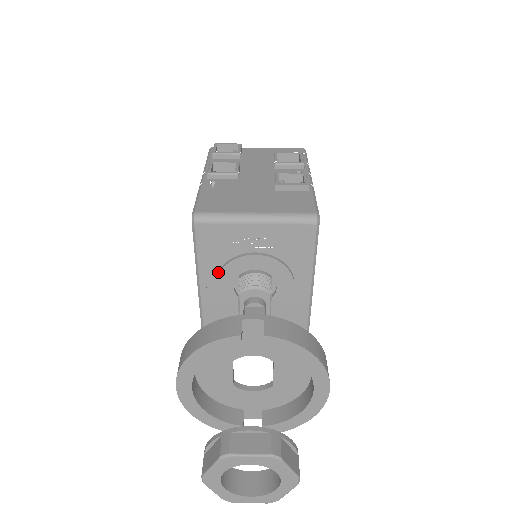
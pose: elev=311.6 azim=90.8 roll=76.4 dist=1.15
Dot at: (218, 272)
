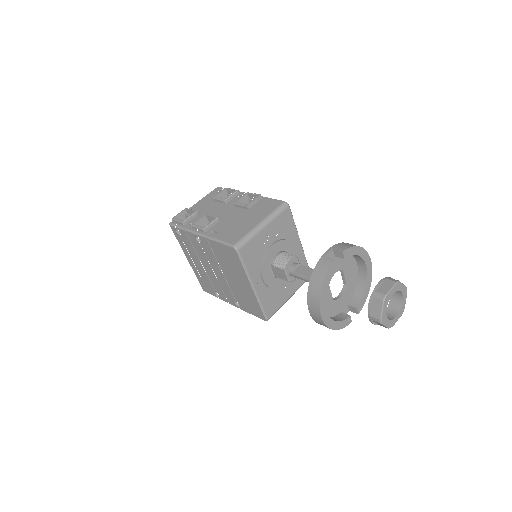
Dot at: (260, 271)
